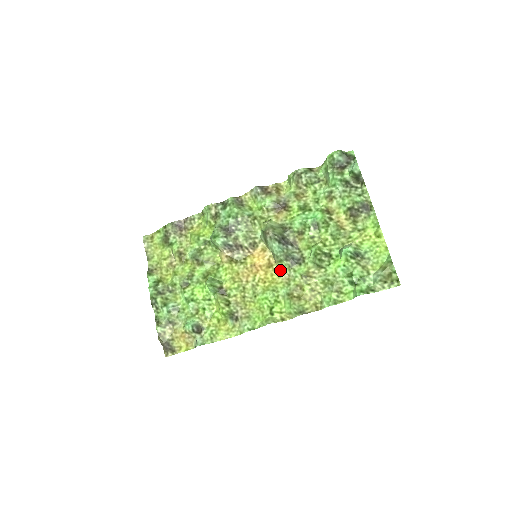
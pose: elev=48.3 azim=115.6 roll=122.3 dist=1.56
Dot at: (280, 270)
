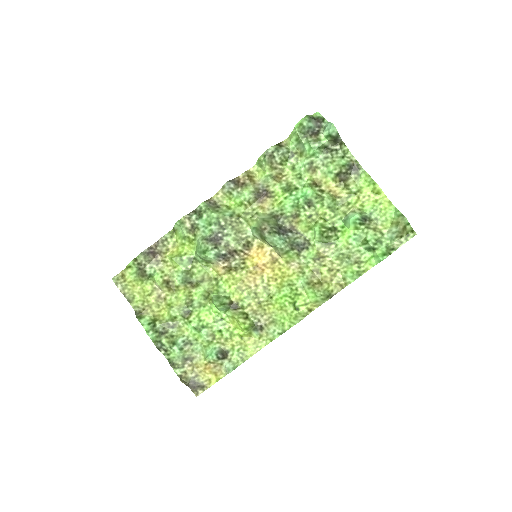
Dot at: (287, 261)
